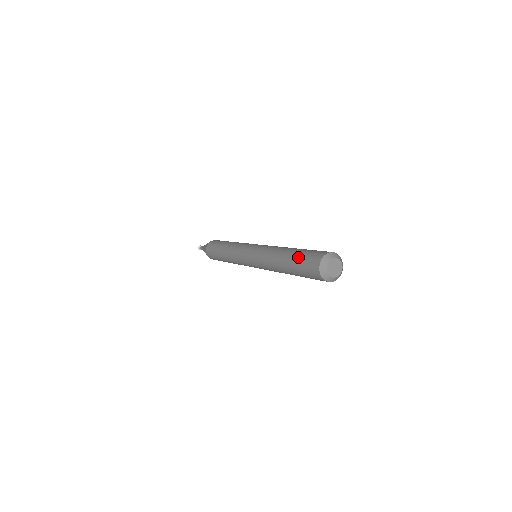
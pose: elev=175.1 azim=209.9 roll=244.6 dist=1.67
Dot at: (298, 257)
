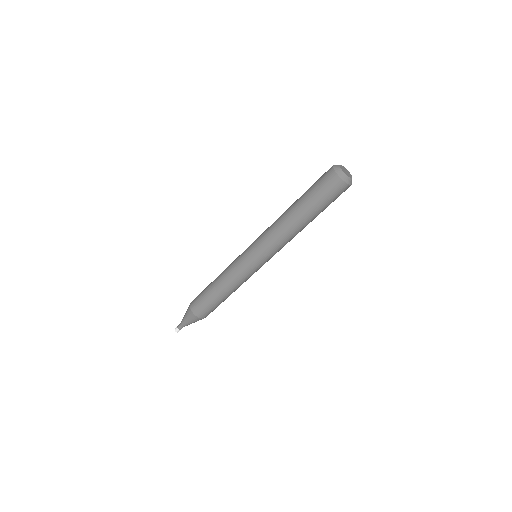
Dot at: (310, 194)
